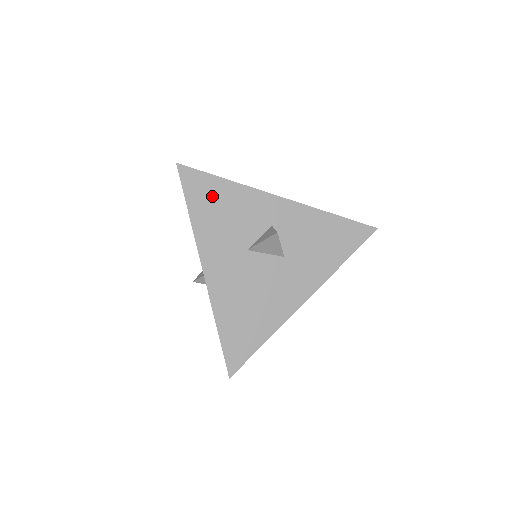
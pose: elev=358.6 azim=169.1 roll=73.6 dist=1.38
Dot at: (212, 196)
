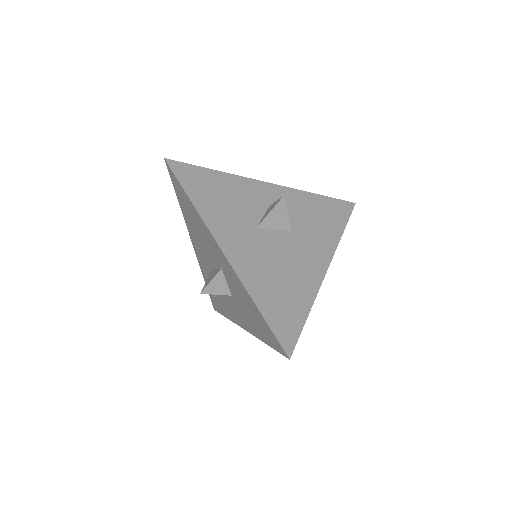
Dot at: (207, 184)
